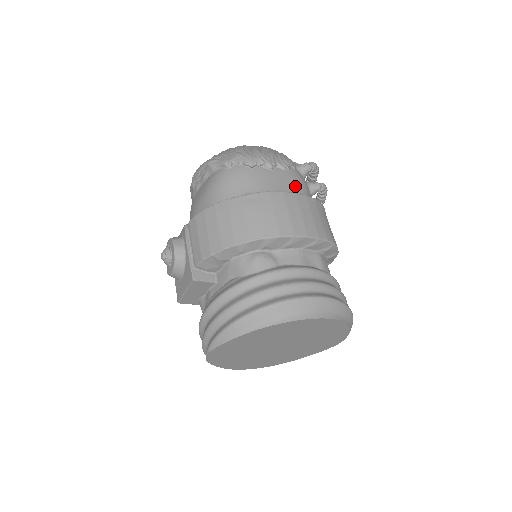
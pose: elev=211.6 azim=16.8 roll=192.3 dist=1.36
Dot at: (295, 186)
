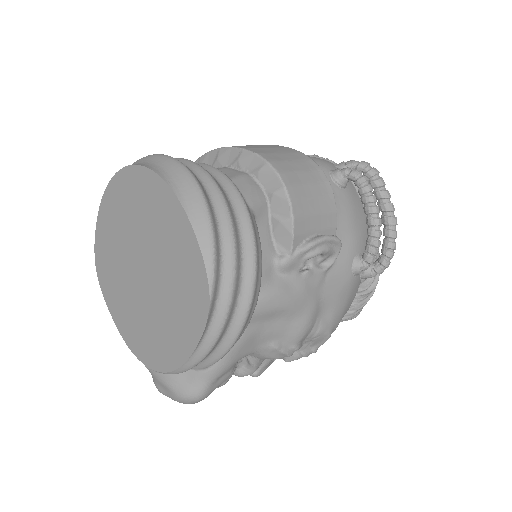
Dot at: occluded
